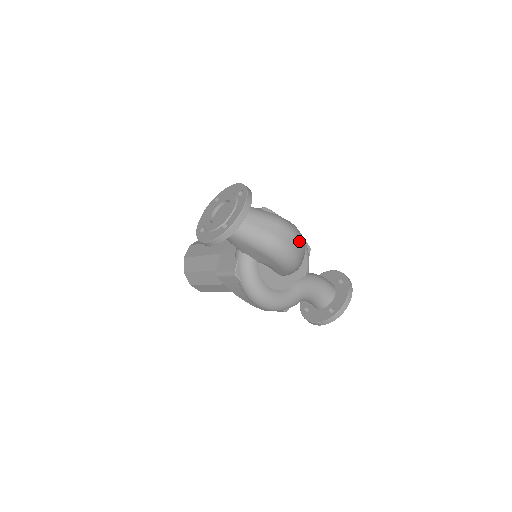
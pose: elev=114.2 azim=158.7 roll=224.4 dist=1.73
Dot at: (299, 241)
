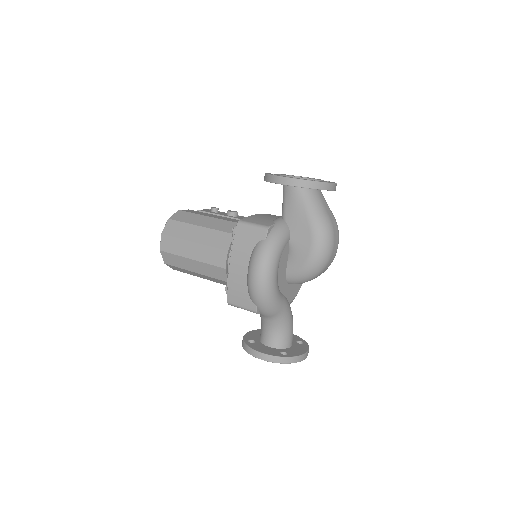
Dot at: (335, 255)
